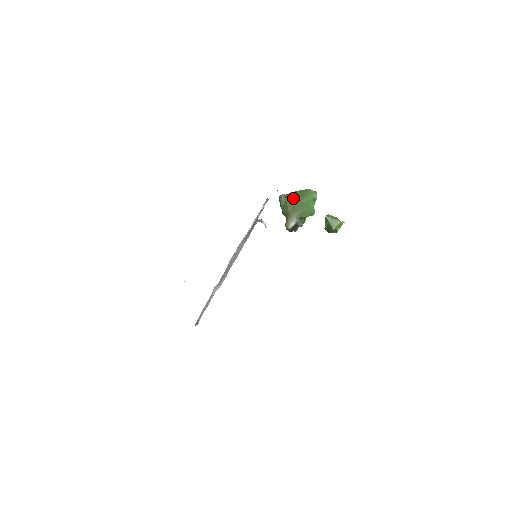
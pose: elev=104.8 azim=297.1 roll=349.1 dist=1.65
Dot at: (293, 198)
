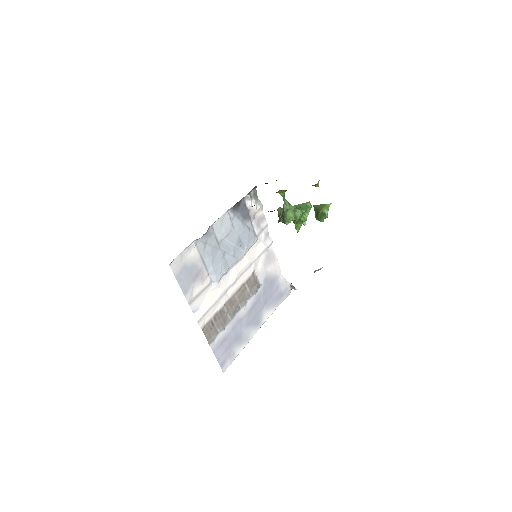
Dot at: occluded
